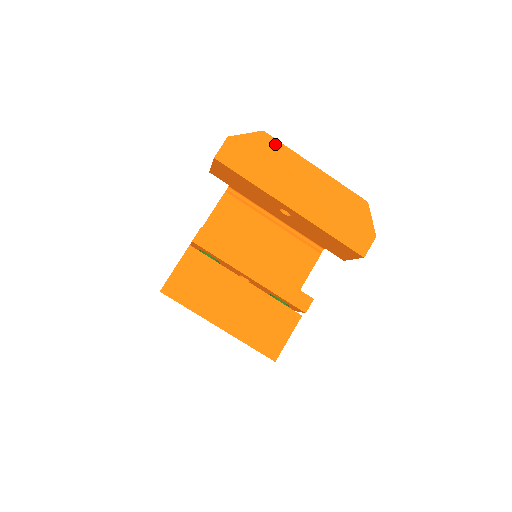
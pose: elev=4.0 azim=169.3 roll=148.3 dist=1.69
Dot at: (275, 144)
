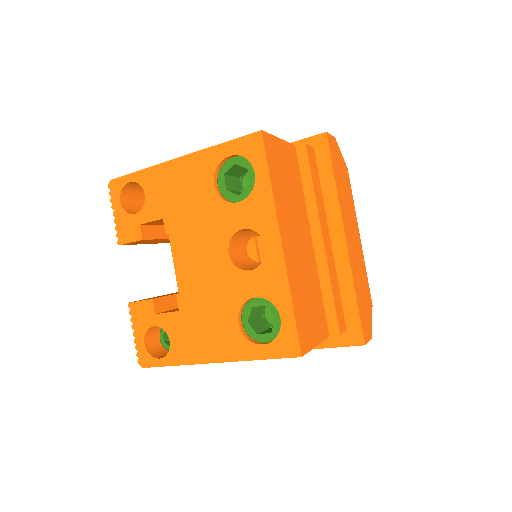
Dot at: (350, 186)
